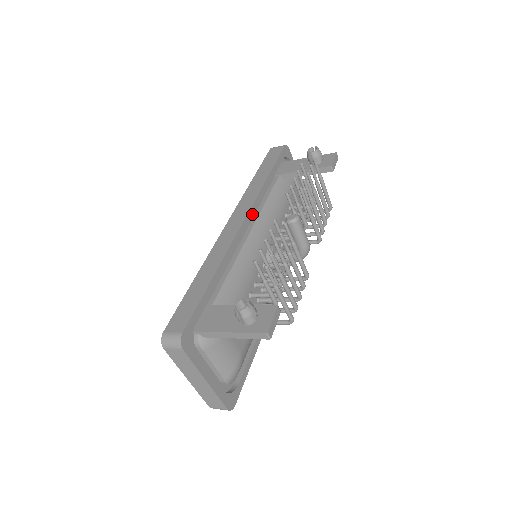
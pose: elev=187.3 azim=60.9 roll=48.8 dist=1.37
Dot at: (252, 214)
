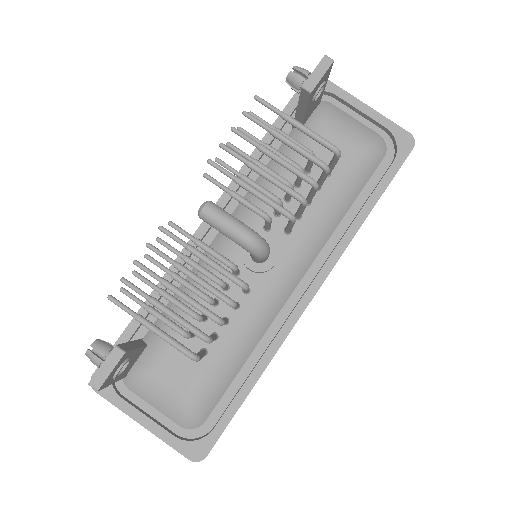
Dot at: (223, 207)
